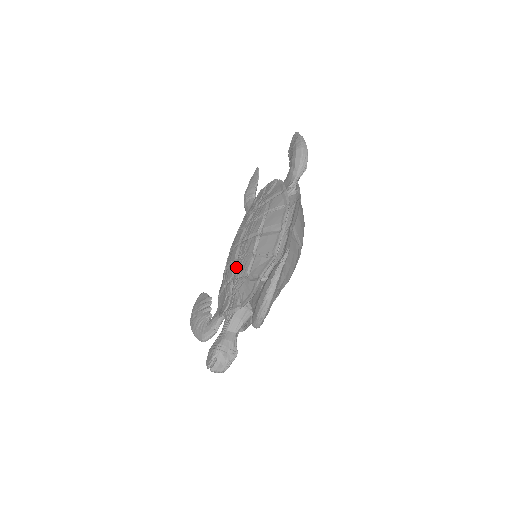
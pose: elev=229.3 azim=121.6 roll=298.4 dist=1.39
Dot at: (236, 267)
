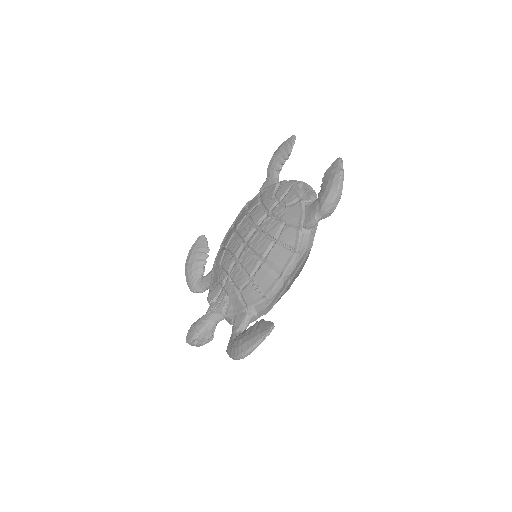
Dot at: (233, 269)
